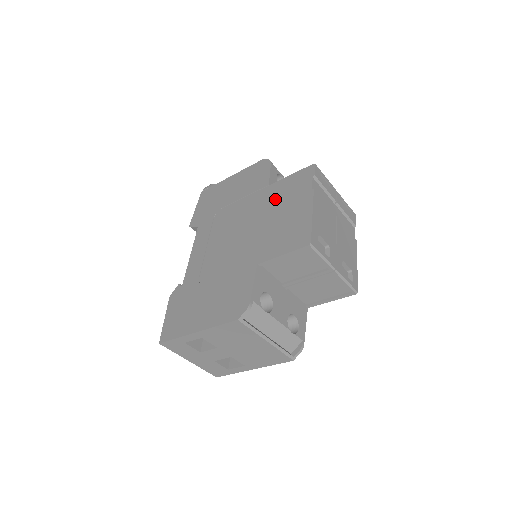
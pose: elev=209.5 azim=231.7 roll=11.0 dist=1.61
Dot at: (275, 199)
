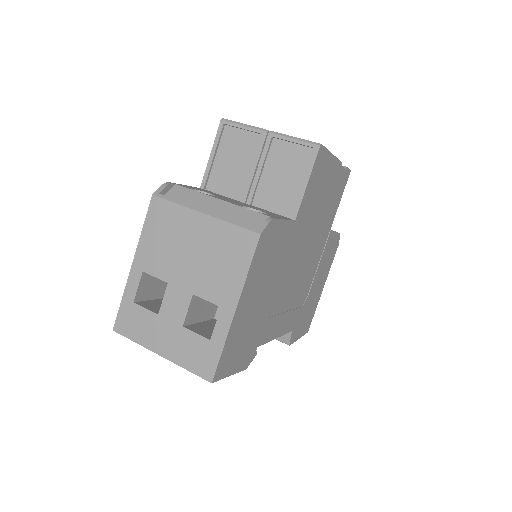
Dot at: occluded
